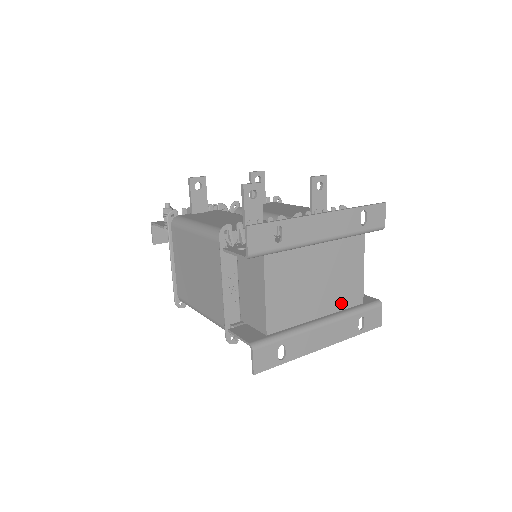
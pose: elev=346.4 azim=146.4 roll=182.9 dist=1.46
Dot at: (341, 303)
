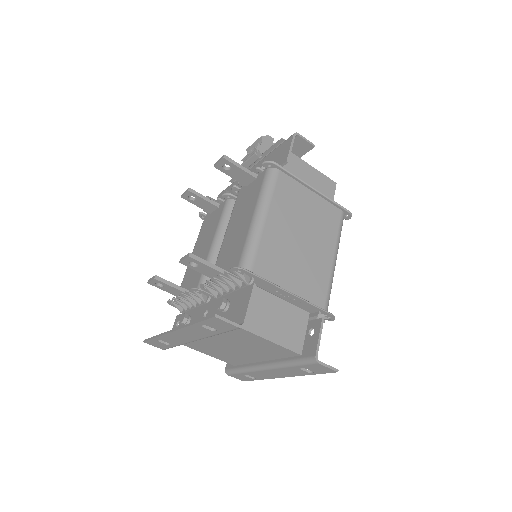
Dot at: (275, 355)
